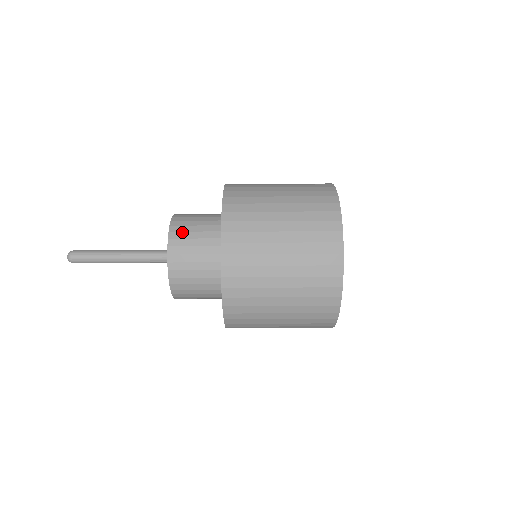
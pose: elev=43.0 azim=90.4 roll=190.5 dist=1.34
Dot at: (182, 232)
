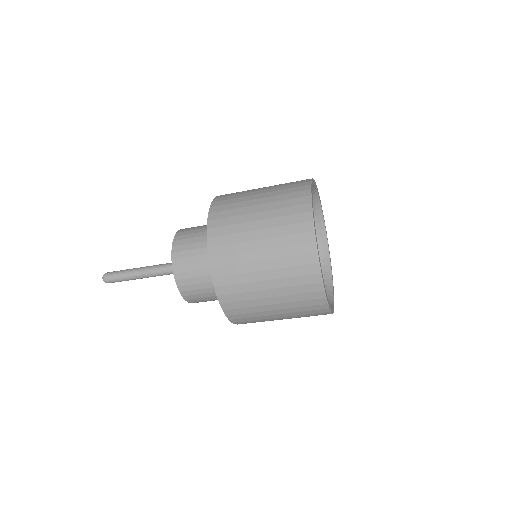
Dot at: (188, 285)
